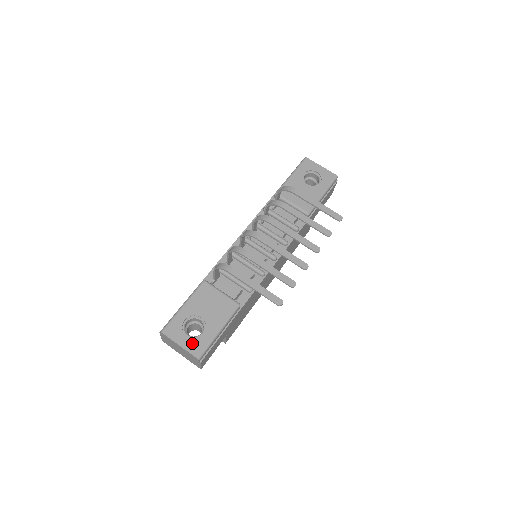
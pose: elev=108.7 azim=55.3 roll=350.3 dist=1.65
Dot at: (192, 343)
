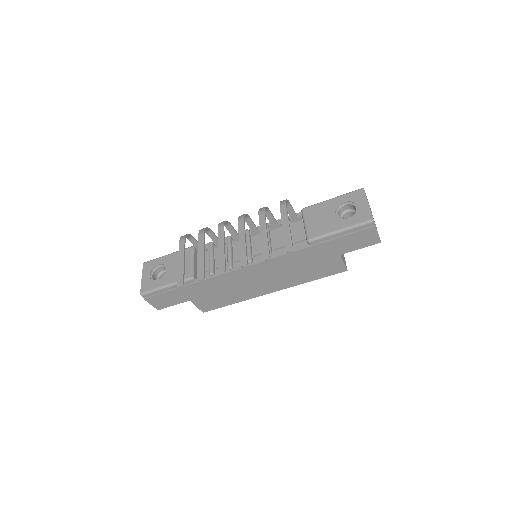
Dot at: (147, 282)
